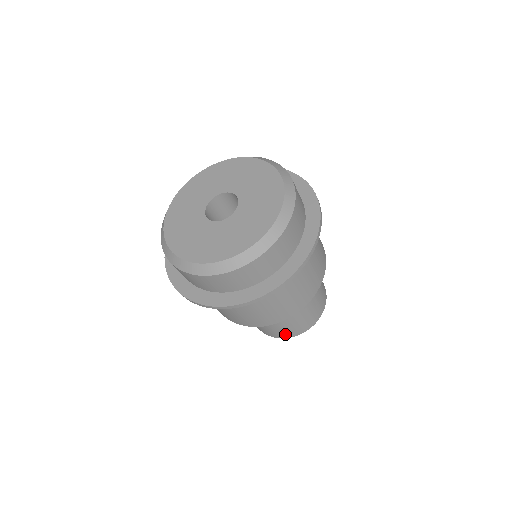
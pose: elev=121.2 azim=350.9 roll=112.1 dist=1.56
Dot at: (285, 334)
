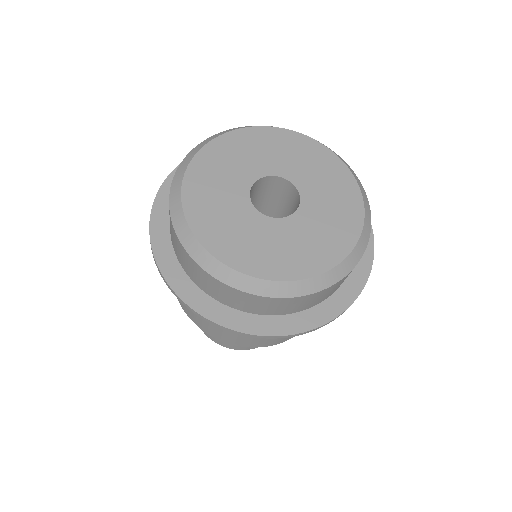
Dot at: occluded
